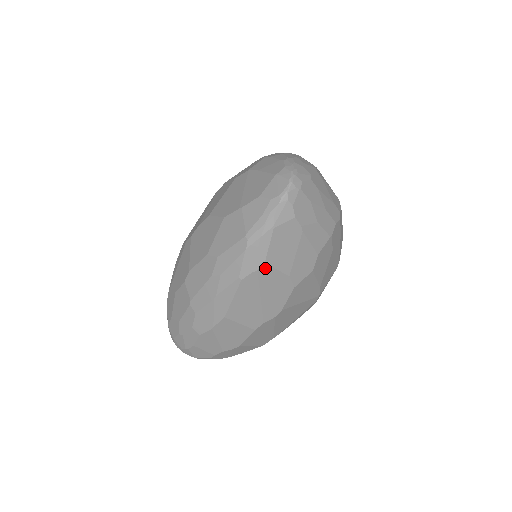
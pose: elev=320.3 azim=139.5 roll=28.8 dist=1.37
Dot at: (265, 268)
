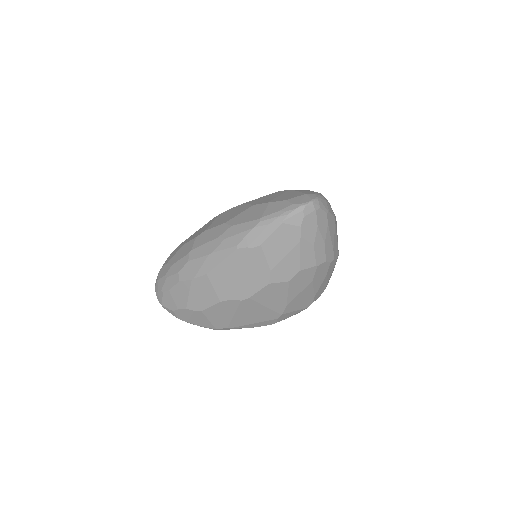
Dot at: (258, 250)
